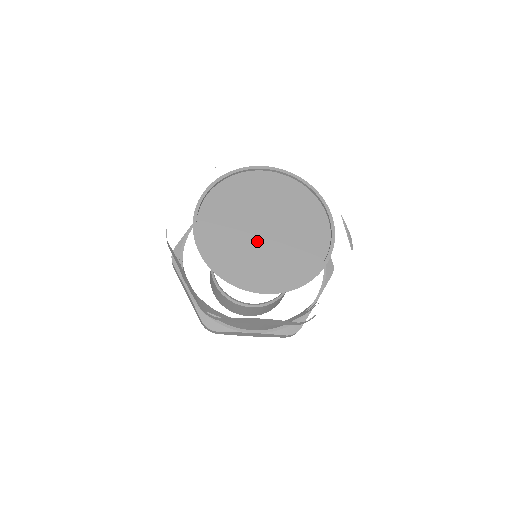
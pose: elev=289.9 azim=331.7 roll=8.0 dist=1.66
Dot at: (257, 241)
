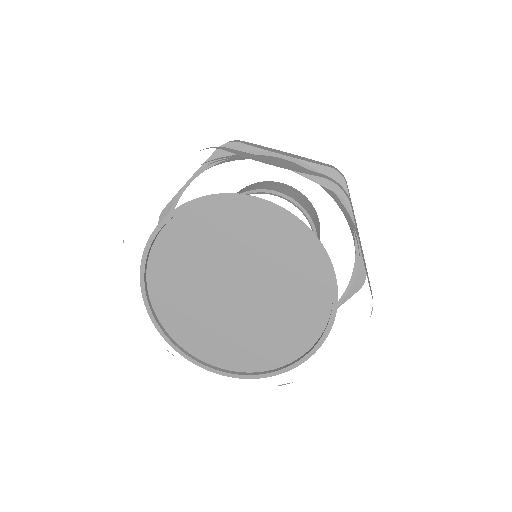
Dot at: (245, 313)
